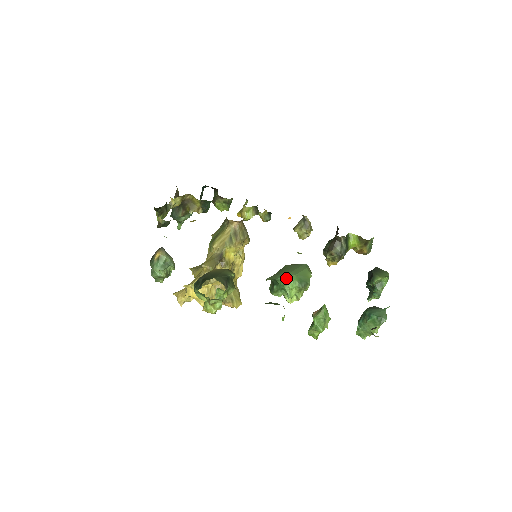
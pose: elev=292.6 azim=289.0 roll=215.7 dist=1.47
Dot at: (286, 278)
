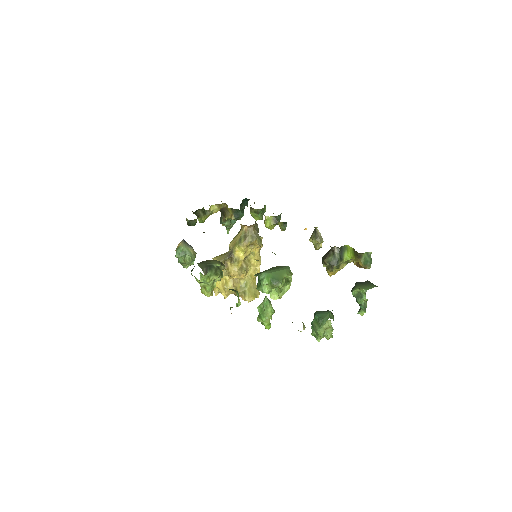
Dot at: (263, 274)
